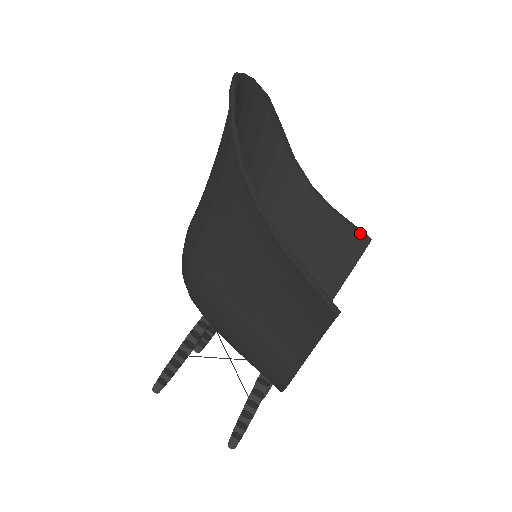
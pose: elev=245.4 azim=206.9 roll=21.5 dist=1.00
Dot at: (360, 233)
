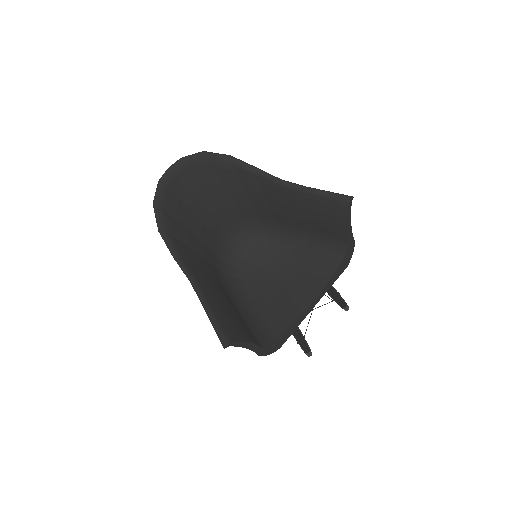
Dot at: (337, 198)
